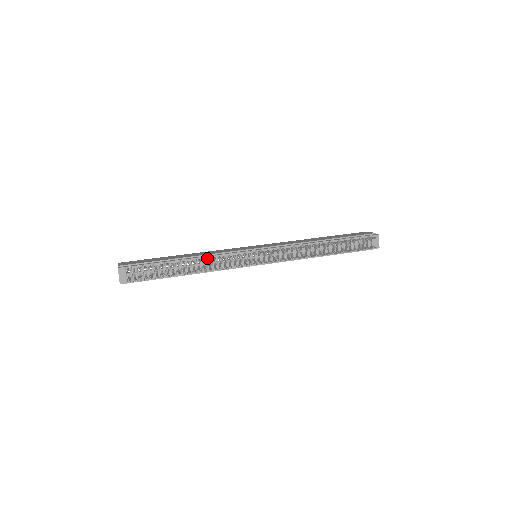
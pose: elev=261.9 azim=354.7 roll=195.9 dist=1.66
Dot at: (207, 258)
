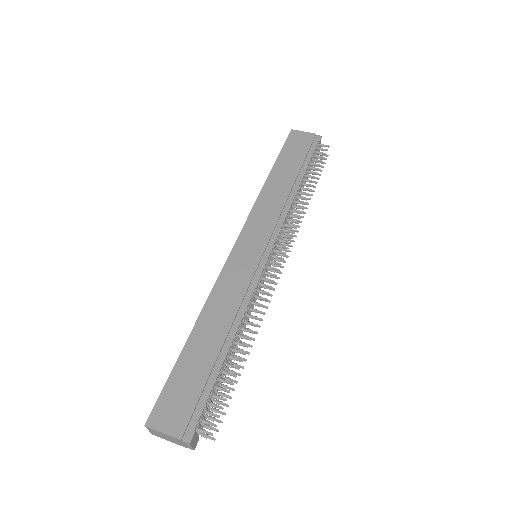
Dot at: (242, 316)
